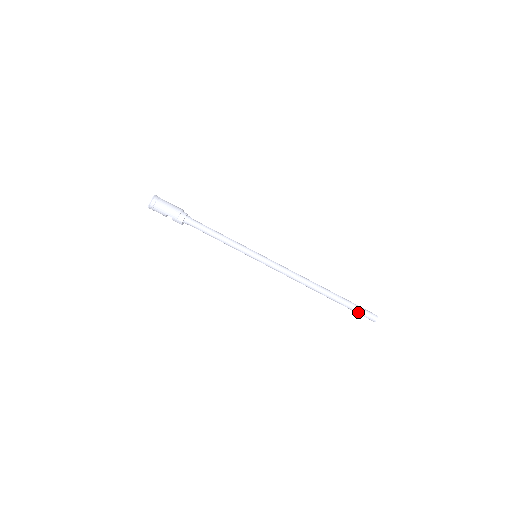
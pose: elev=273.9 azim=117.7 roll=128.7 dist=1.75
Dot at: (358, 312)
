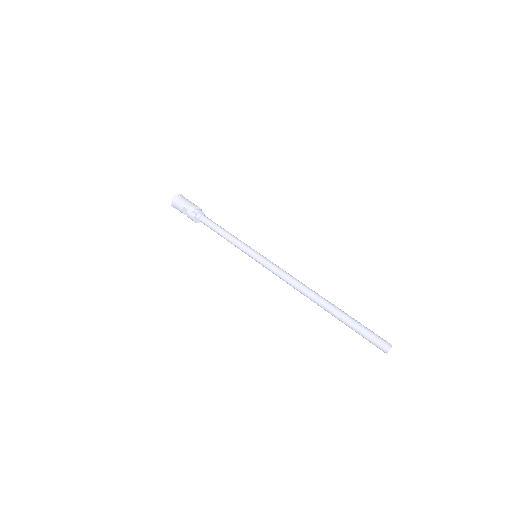
Dot at: (364, 332)
